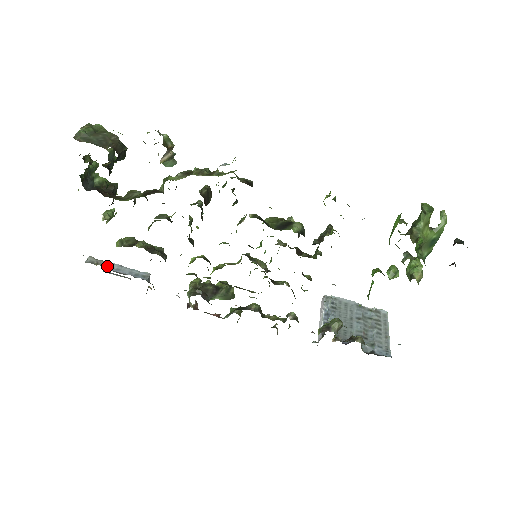
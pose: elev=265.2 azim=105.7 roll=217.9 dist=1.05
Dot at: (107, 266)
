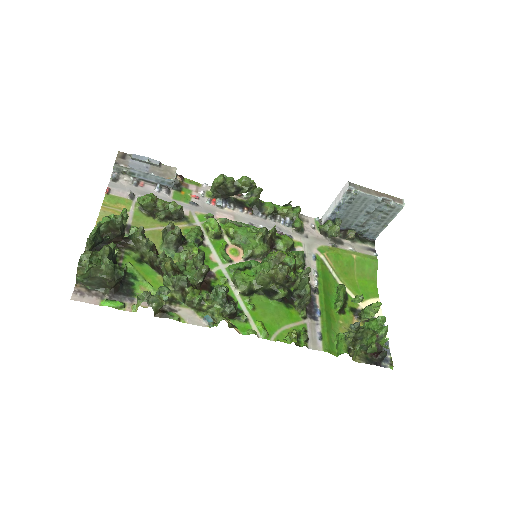
Dot at: (134, 174)
